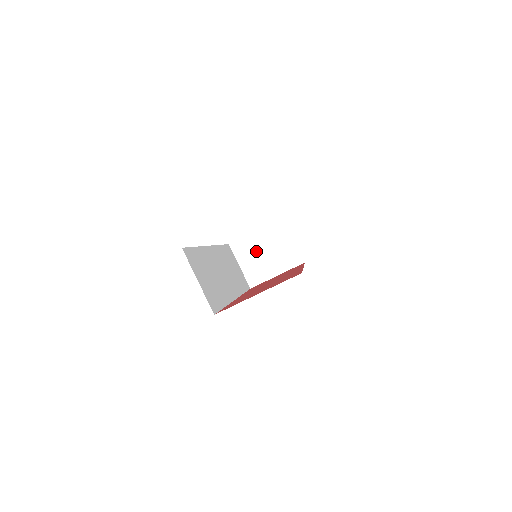
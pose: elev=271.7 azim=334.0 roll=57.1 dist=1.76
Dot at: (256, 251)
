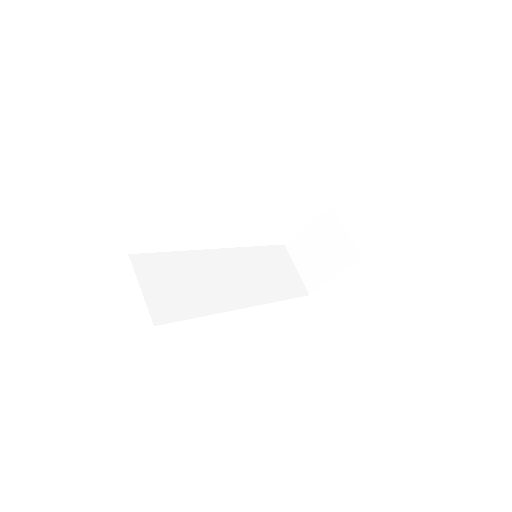
Dot at: (310, 250)
